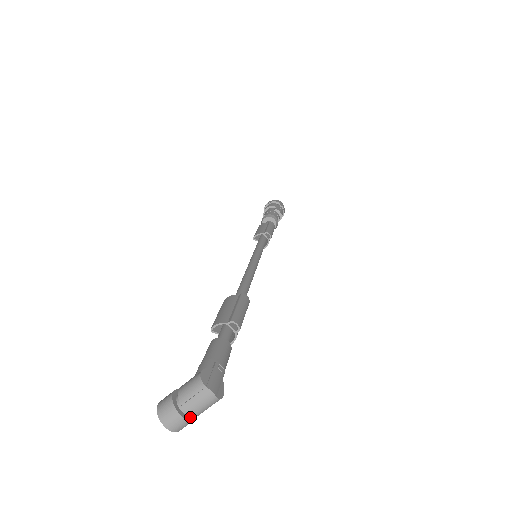
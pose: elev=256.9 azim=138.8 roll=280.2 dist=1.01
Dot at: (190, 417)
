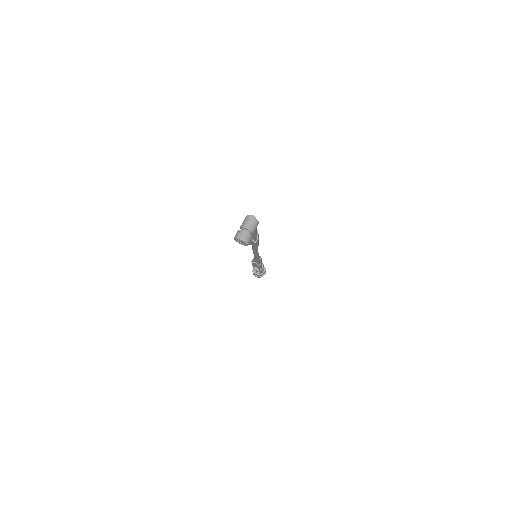
Dot at: (249, 234)
